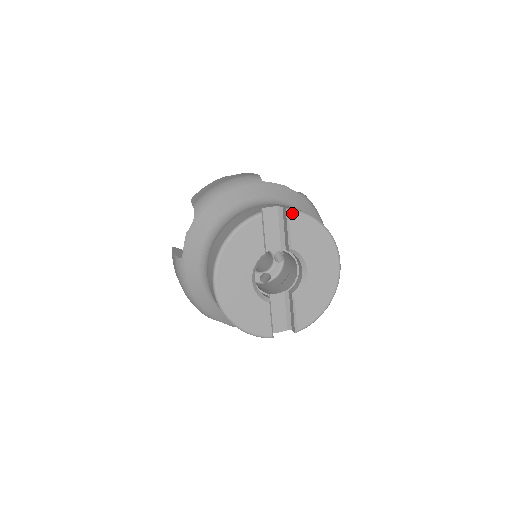
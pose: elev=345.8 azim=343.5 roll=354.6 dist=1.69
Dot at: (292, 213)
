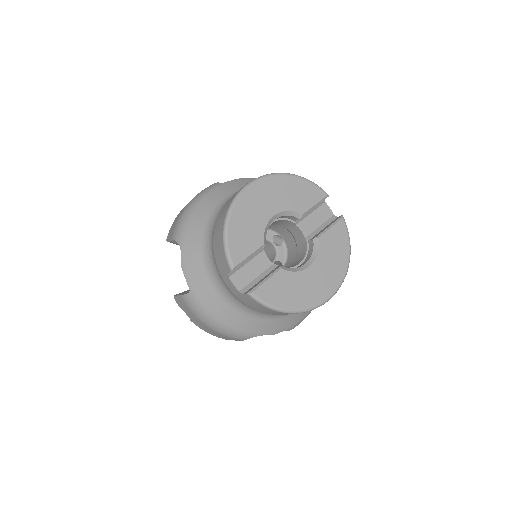
Dot at: (343, 222)
